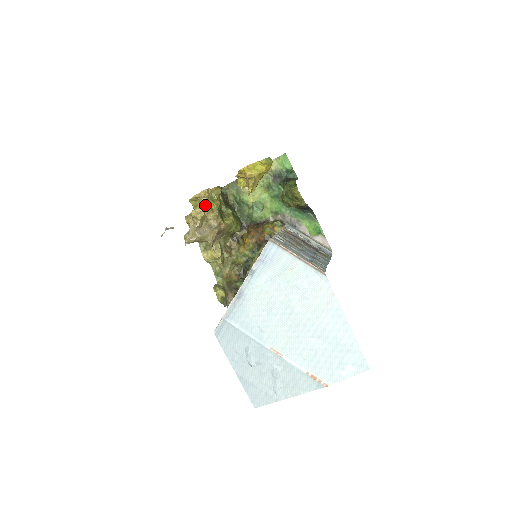
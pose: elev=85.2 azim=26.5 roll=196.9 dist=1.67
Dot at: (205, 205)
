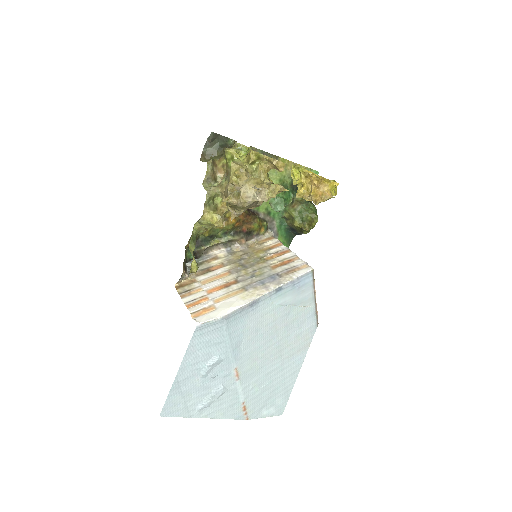
Dot at: (266, 174)
